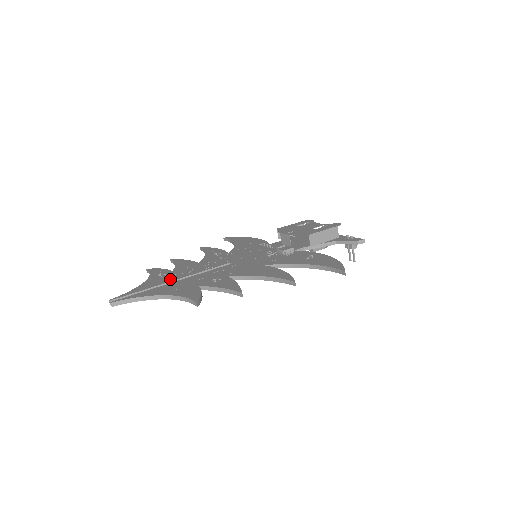
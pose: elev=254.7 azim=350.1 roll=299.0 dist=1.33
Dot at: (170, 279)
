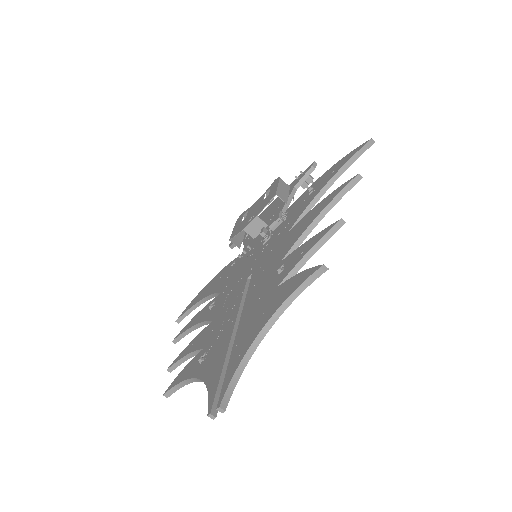
Dot at: (225, 339)
